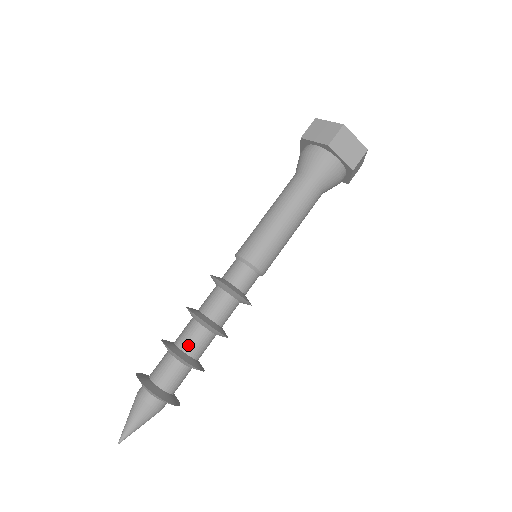
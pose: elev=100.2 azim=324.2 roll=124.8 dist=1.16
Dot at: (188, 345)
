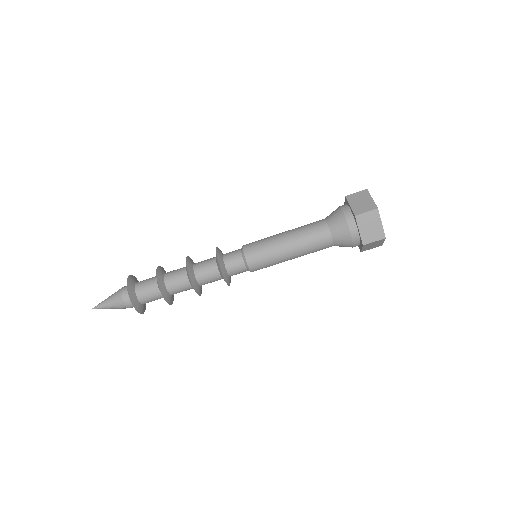
Dot at: (170, 281)
